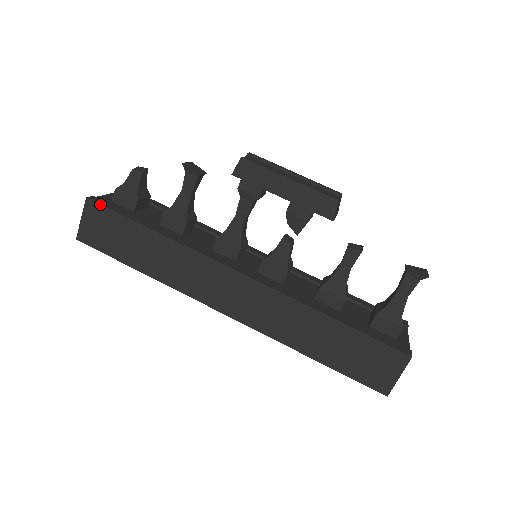
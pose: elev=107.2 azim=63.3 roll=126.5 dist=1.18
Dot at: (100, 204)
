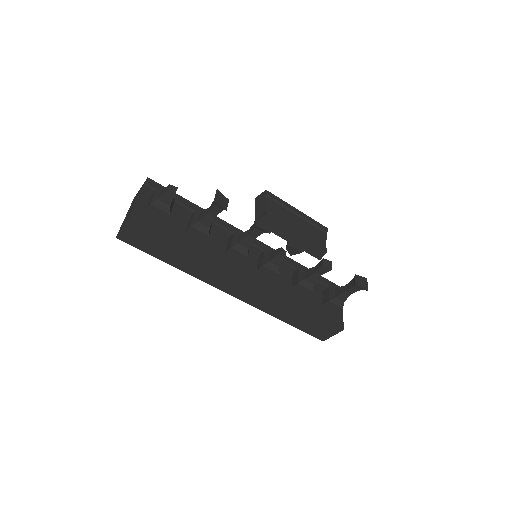
Dot at: (142, 224)
